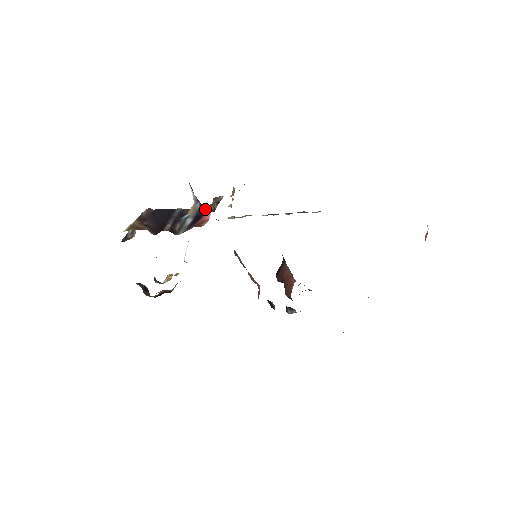
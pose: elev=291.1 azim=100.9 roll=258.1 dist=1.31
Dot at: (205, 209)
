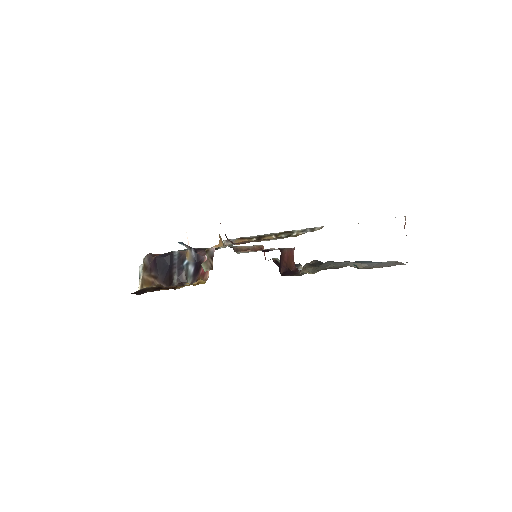
Dot at: (203, 267)
